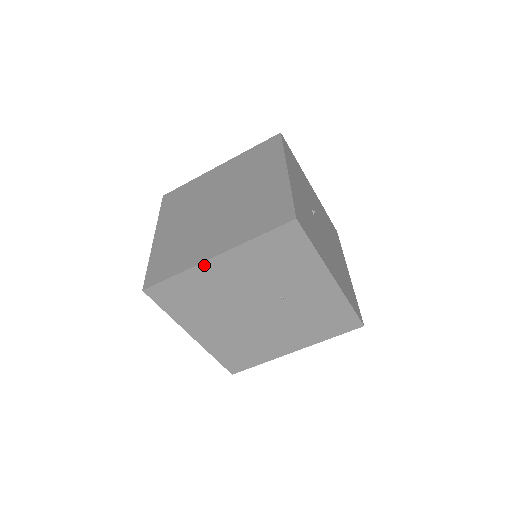
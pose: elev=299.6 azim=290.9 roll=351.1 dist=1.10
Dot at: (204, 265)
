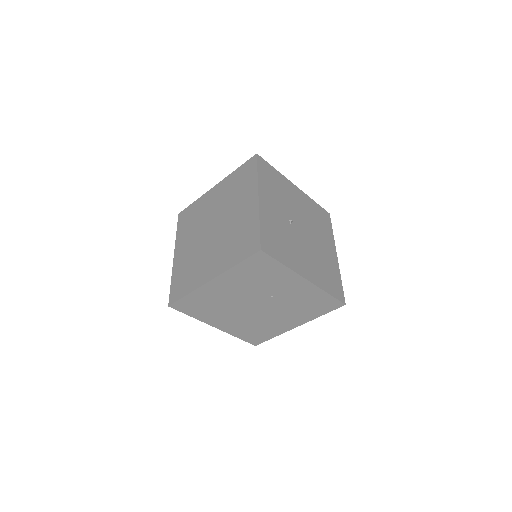
Dot at: (205, 286)
